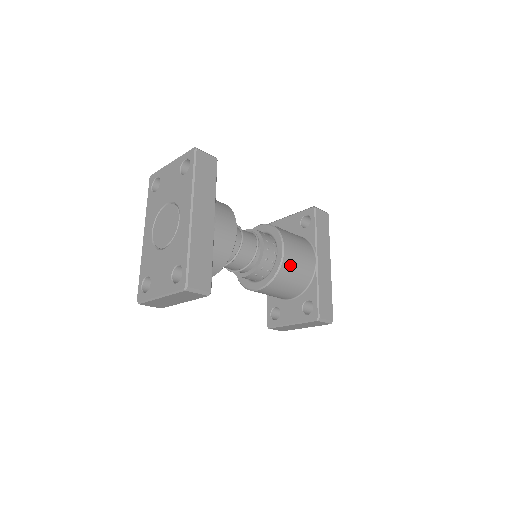
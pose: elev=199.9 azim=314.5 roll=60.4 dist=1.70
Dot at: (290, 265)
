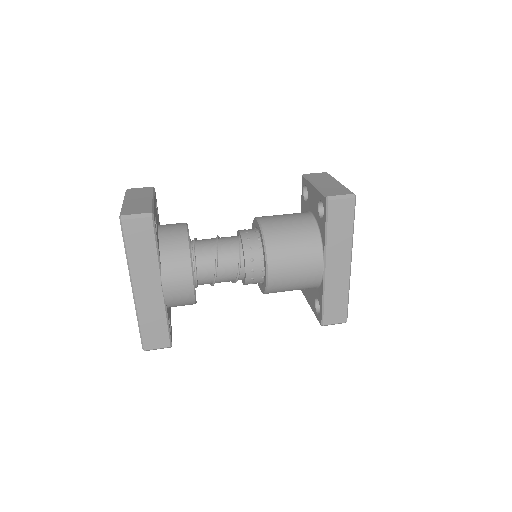
Dot at: (281, 284)
